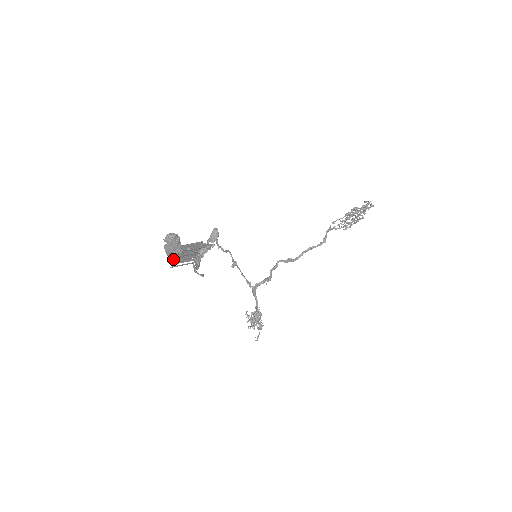
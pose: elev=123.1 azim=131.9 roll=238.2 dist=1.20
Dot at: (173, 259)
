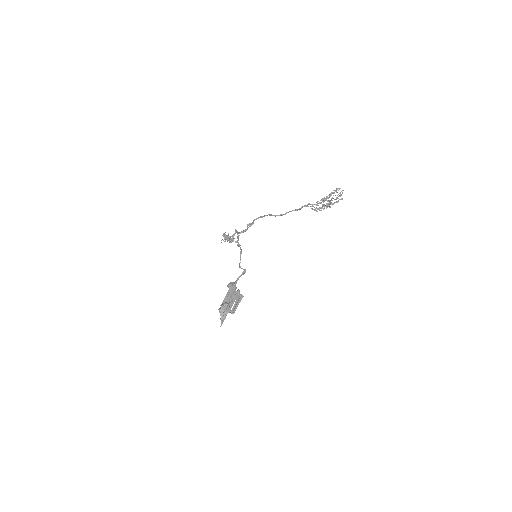
Dot at: (222, 317)
